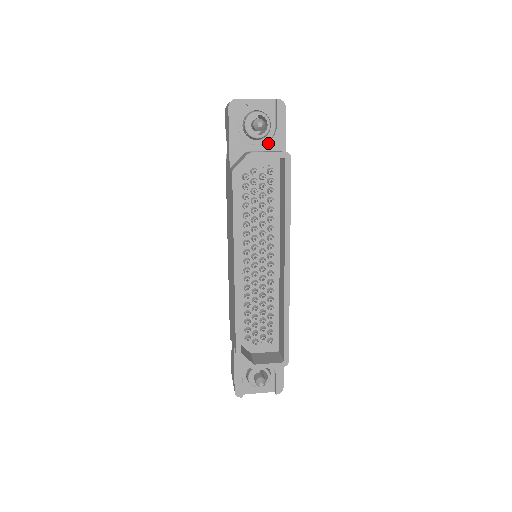
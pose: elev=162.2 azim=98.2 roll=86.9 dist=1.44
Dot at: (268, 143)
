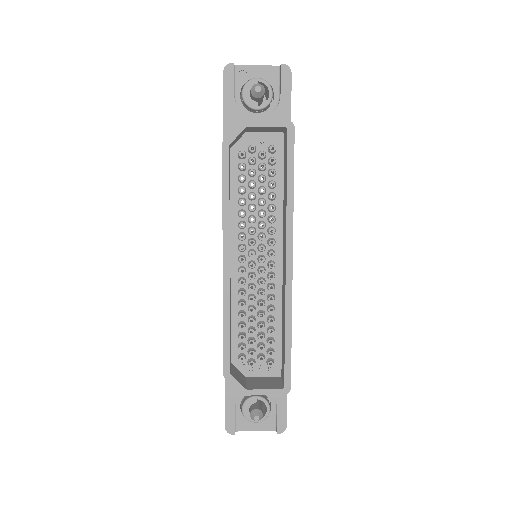
Dot at: (270, 115)
